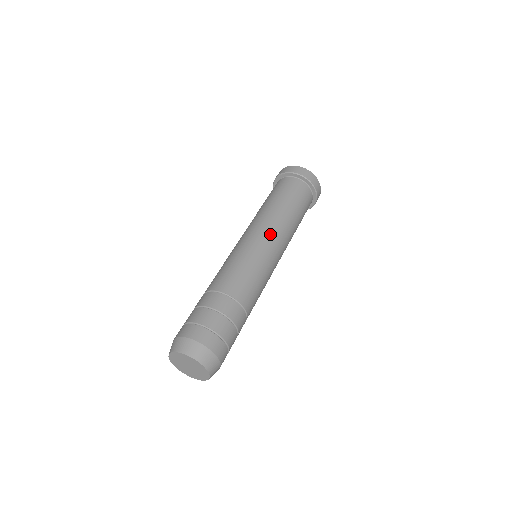
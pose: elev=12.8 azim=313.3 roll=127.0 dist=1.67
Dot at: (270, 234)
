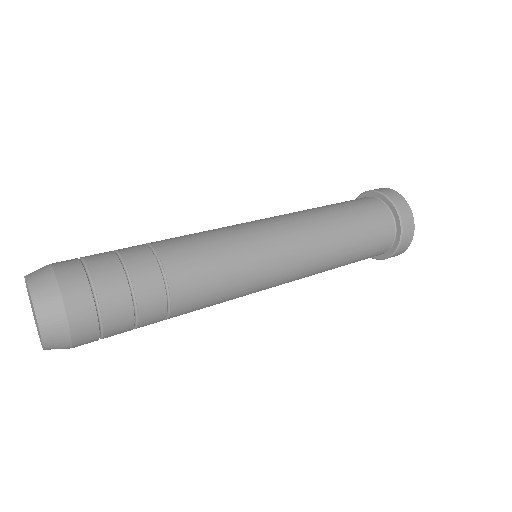
Dot at: (279, 222)
